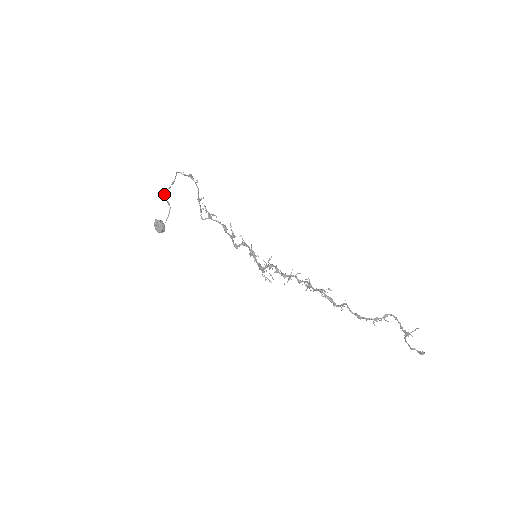
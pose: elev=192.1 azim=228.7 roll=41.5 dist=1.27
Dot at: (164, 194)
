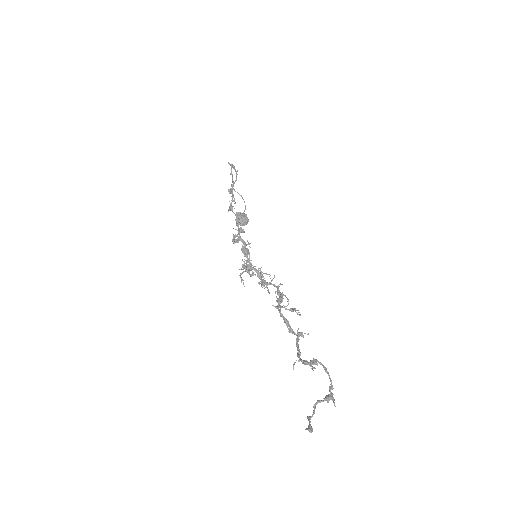
Dot at: occluded
